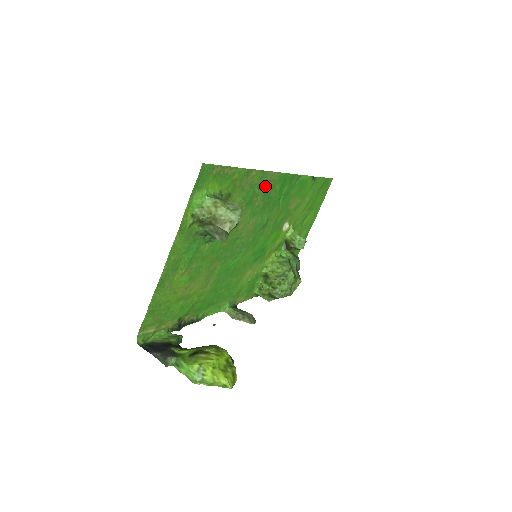
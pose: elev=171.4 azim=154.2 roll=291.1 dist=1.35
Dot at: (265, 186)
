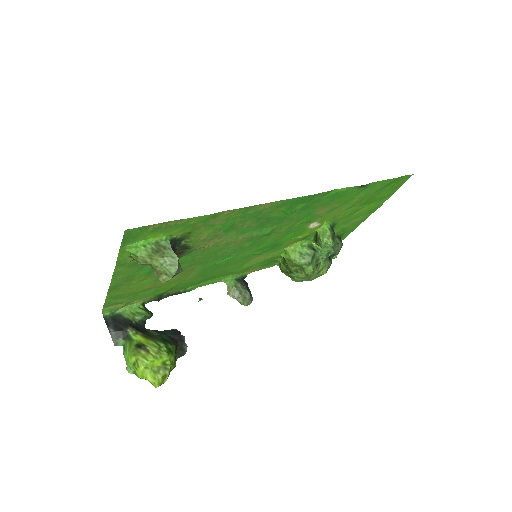
Dot at: (256, 214)
